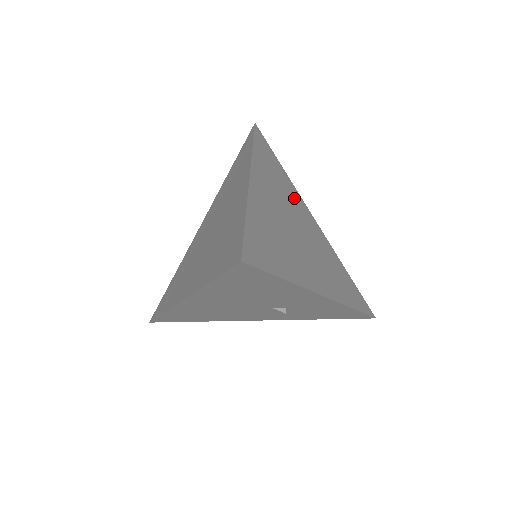
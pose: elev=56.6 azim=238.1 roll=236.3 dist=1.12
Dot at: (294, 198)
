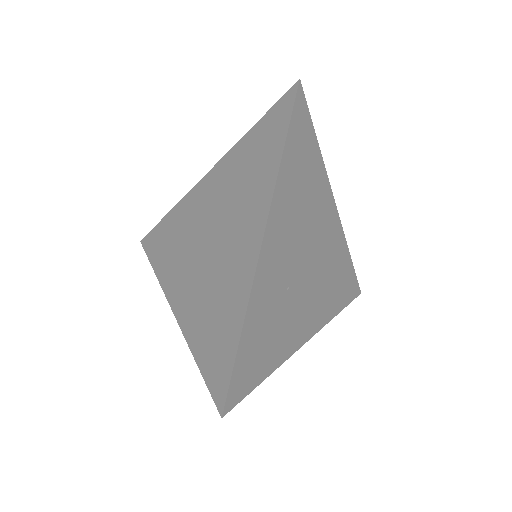
Dot at: (318, 199)
